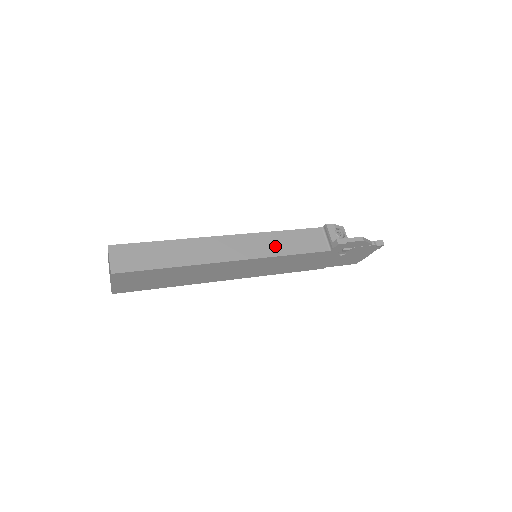
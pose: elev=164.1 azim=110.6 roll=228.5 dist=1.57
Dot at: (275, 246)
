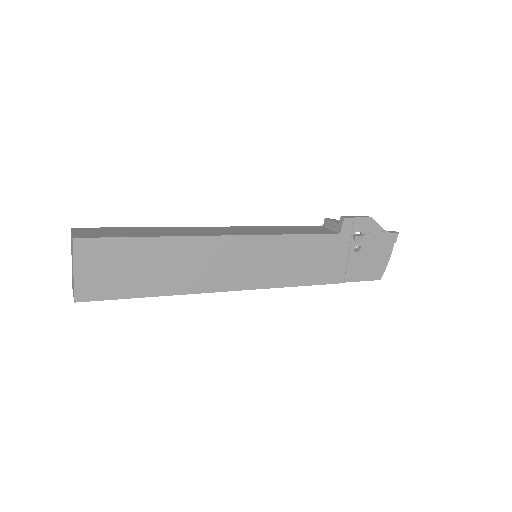
Dot at: (274, 231)
